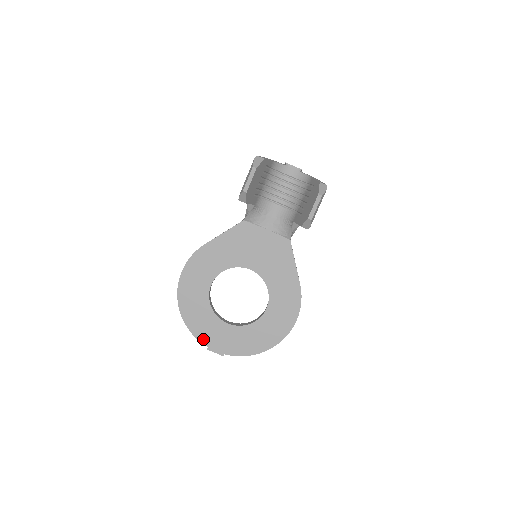
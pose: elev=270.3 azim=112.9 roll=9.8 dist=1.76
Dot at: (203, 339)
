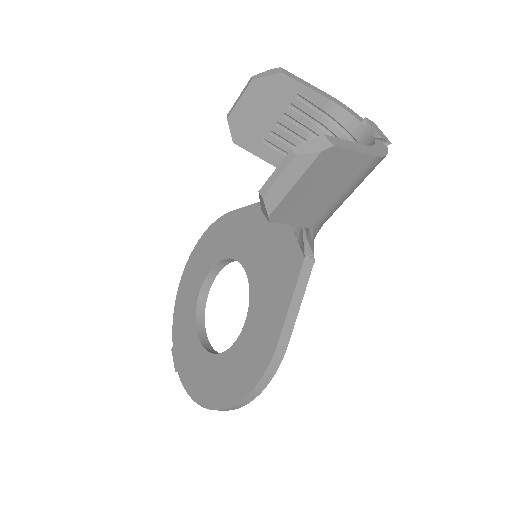
Dot at: (175, 333)
